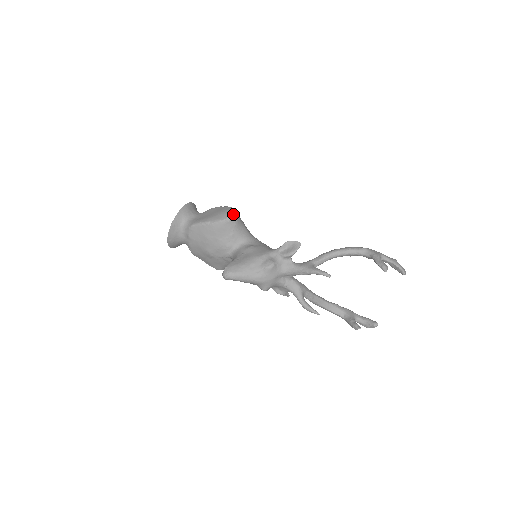
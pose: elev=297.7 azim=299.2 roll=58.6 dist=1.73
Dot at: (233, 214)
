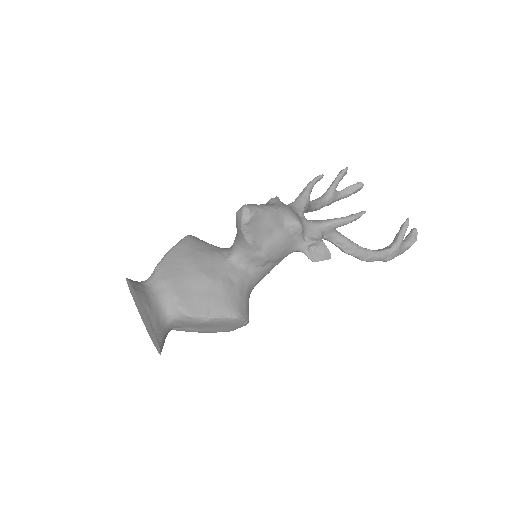
Dot at: occluded
